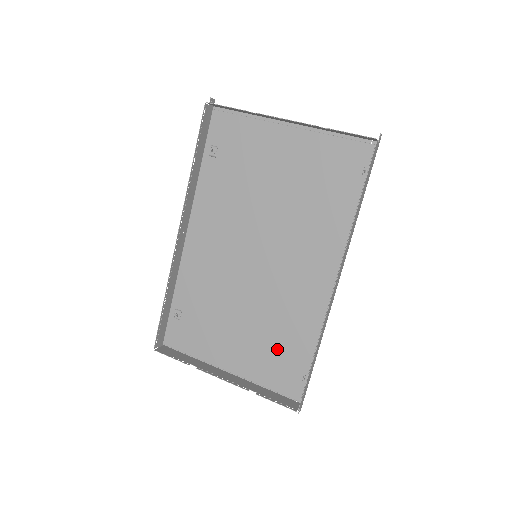
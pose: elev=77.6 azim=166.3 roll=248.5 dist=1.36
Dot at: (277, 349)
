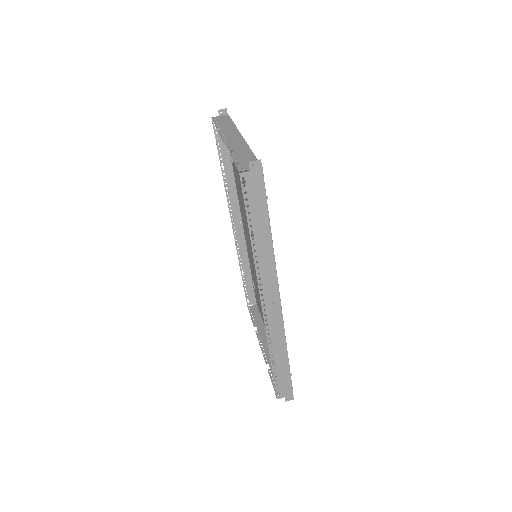
Dot at: occluded
